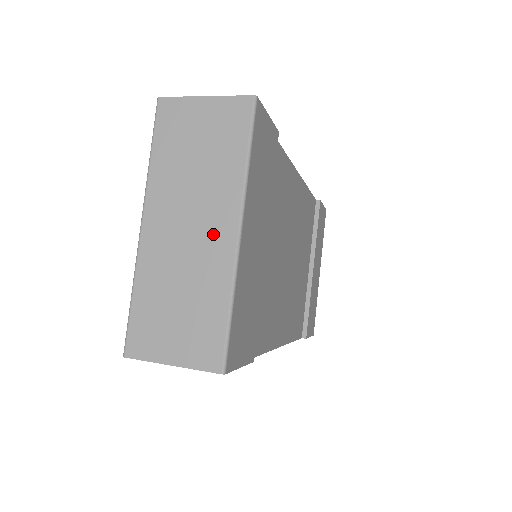
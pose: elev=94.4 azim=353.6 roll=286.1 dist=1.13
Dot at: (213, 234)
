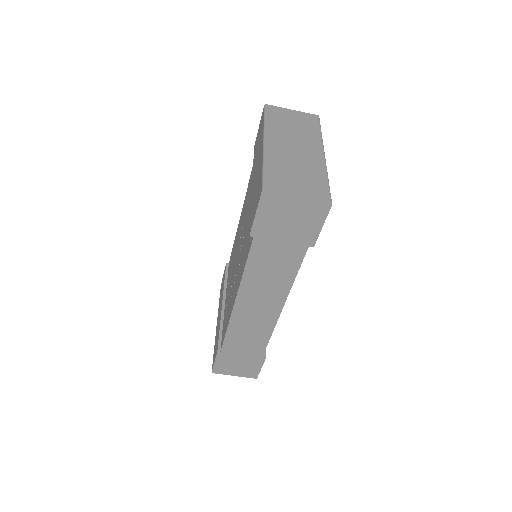
Dot at: (310, 152)
